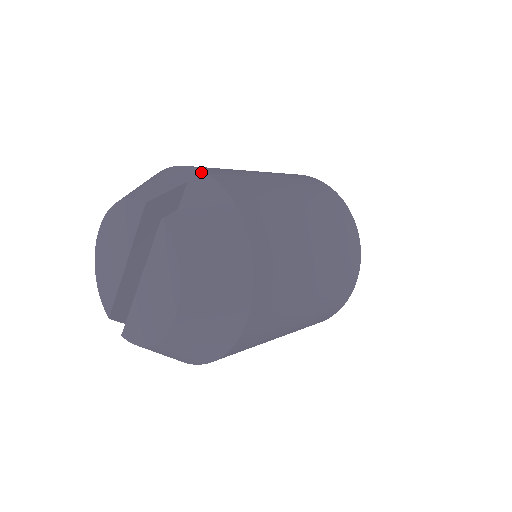
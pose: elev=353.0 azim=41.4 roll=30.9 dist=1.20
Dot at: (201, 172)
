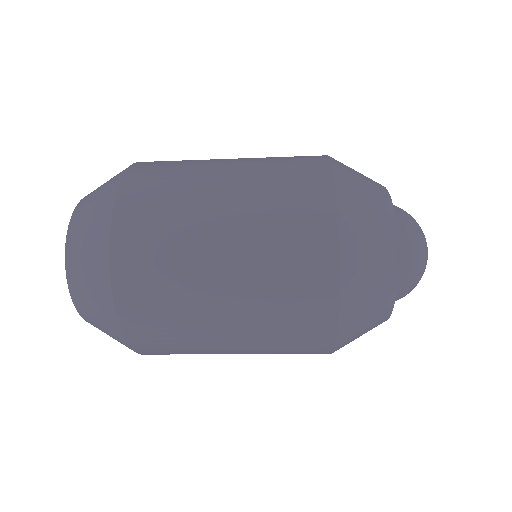
Dot at: occluded
